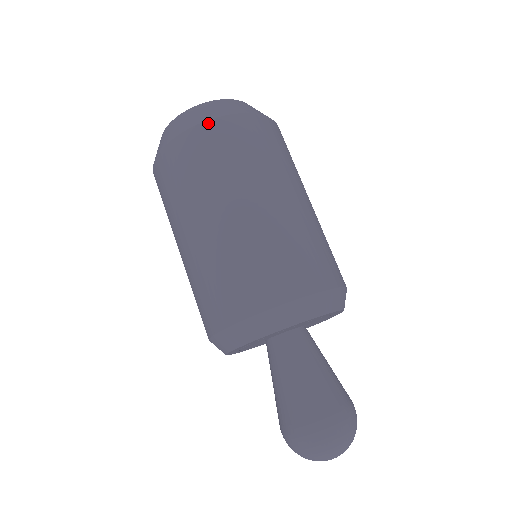
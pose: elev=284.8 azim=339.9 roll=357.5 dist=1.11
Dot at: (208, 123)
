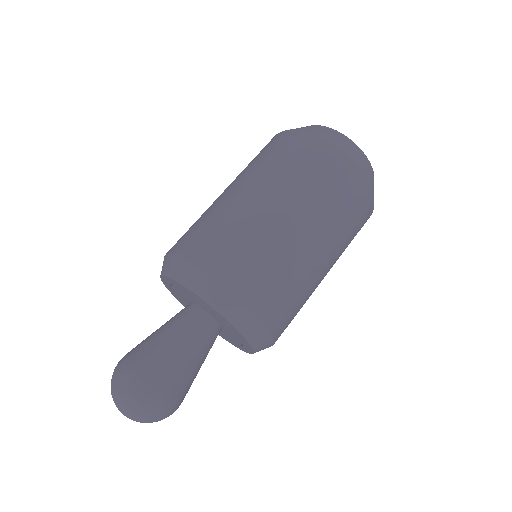
Dot at: (285, 132)
